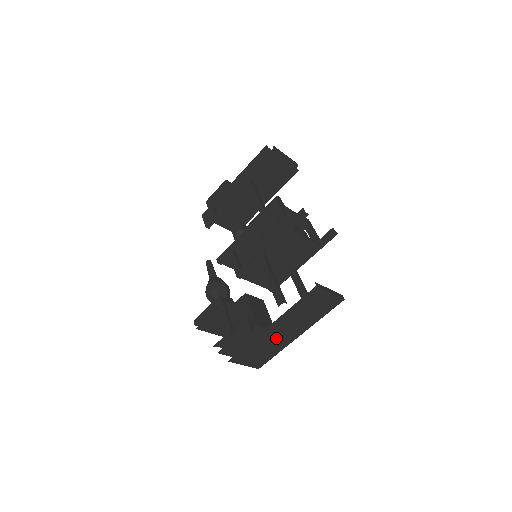
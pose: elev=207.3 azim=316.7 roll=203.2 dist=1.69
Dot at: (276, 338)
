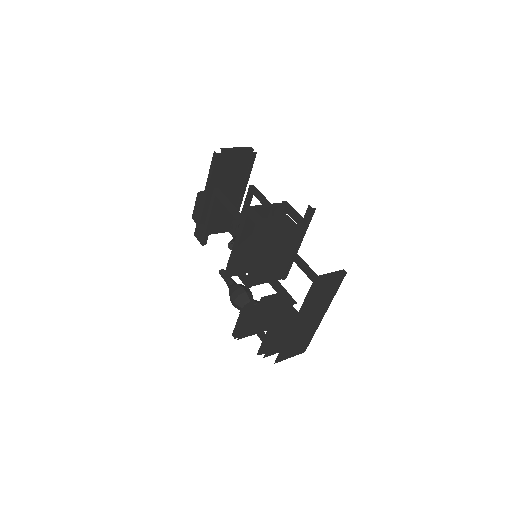
Dot at: (304, 329)
